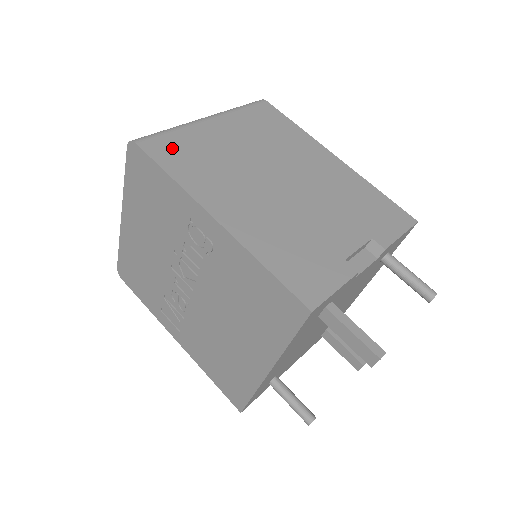
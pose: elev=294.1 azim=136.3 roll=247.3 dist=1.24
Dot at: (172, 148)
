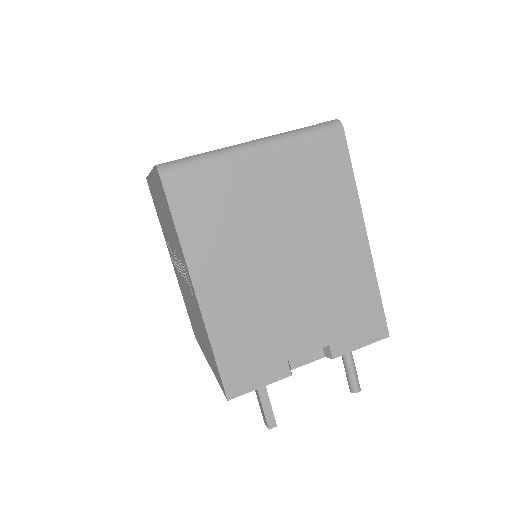
Dot at: (195, 192)
